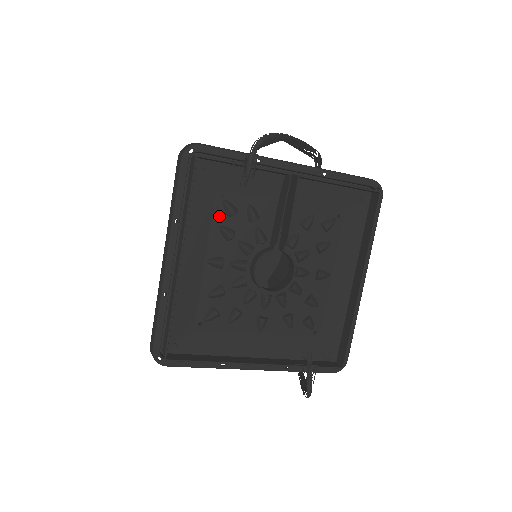
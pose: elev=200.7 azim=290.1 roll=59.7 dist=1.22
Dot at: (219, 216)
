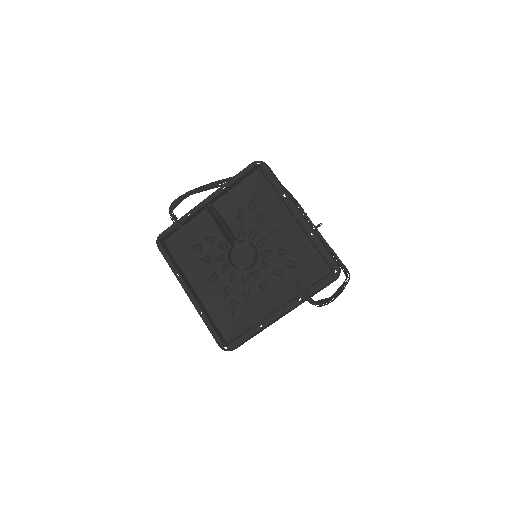
Dot at: (196, 255)
